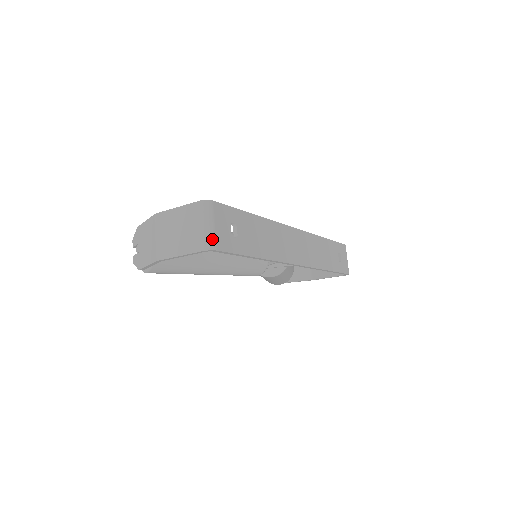
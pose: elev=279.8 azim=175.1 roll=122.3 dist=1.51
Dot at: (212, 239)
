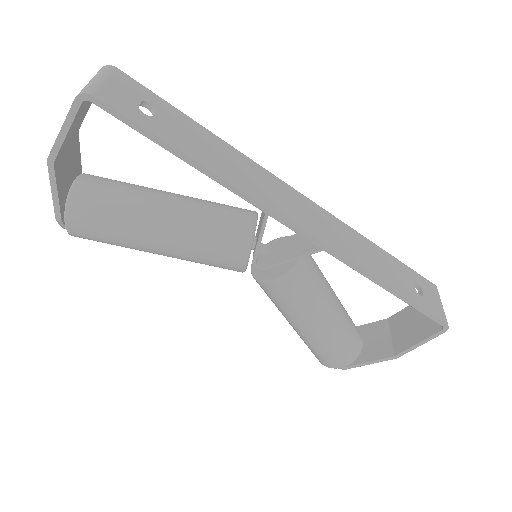
Dot at: (92, 87)
